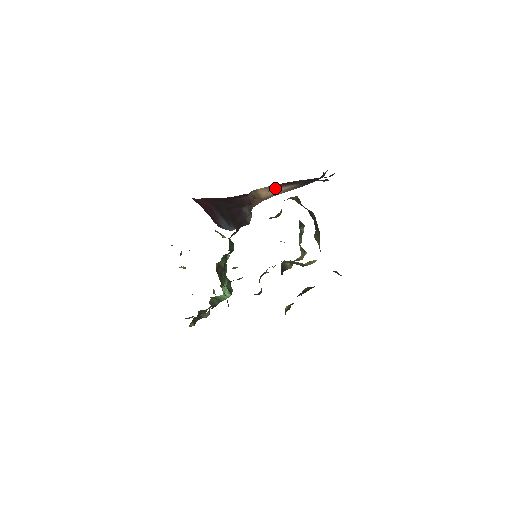
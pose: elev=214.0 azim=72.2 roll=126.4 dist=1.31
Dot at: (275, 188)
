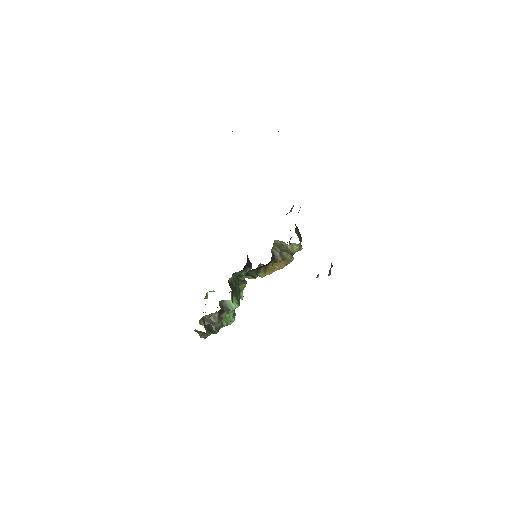
Dot at: occluded
